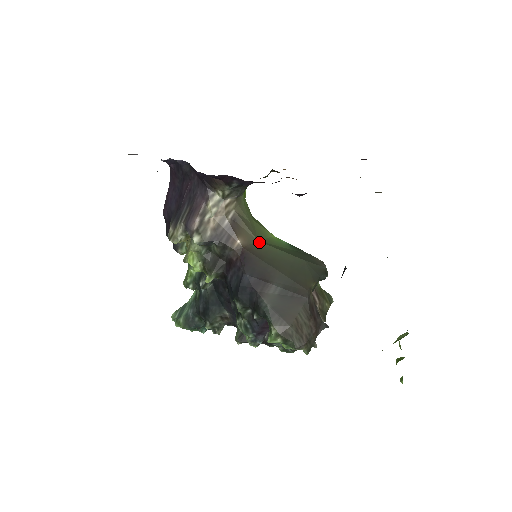
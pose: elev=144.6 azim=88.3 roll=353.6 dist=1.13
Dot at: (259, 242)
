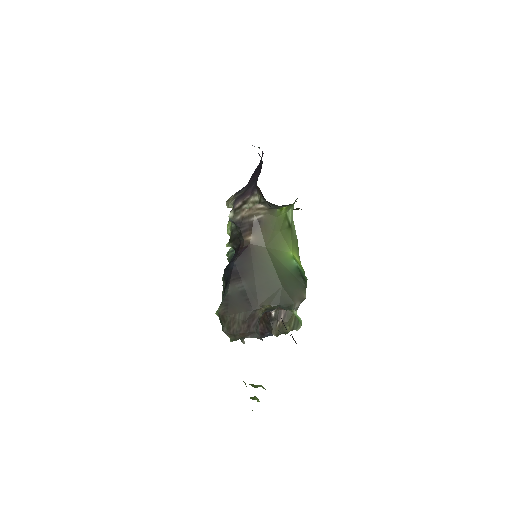
Dot at: (265, 249)
